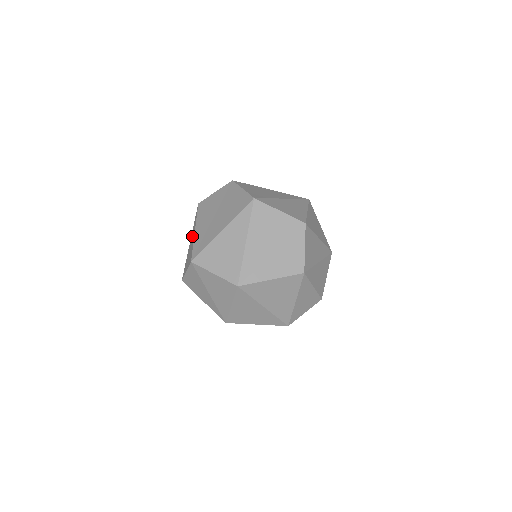
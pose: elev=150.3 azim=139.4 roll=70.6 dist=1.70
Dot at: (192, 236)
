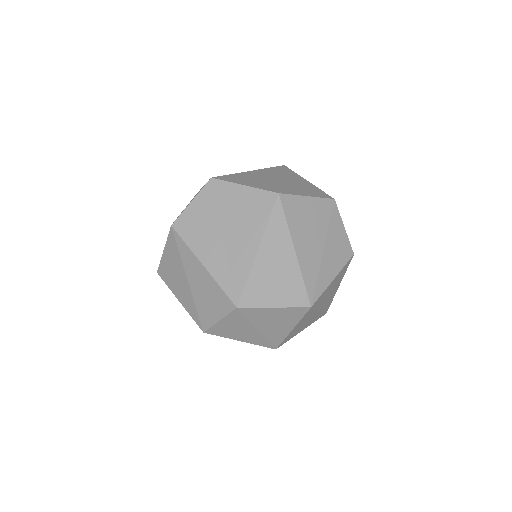
Dot at: (195, 272)
